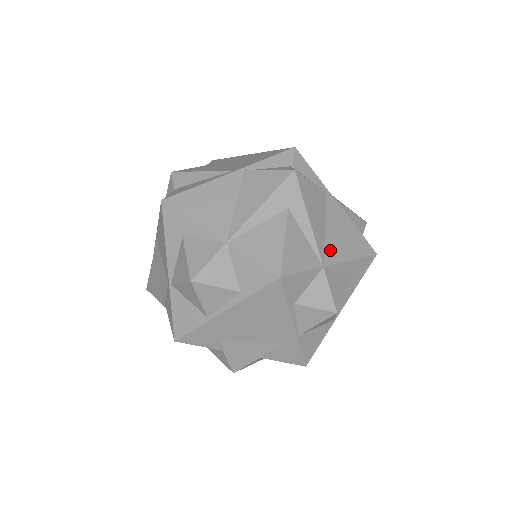
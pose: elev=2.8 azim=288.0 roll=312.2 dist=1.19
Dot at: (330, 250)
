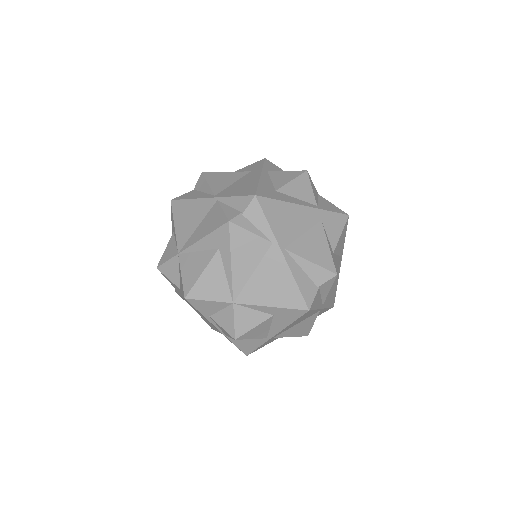
Dot at: (249, 292)
